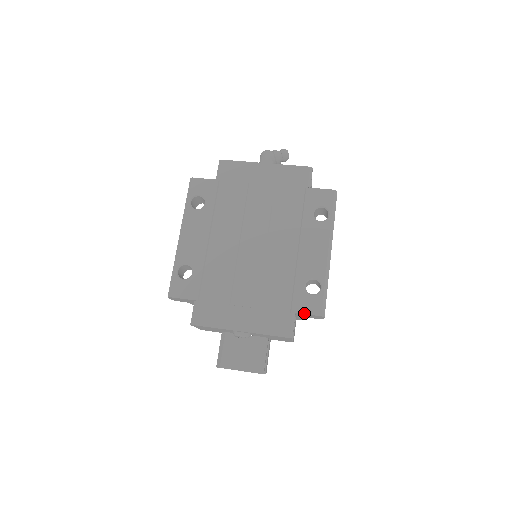
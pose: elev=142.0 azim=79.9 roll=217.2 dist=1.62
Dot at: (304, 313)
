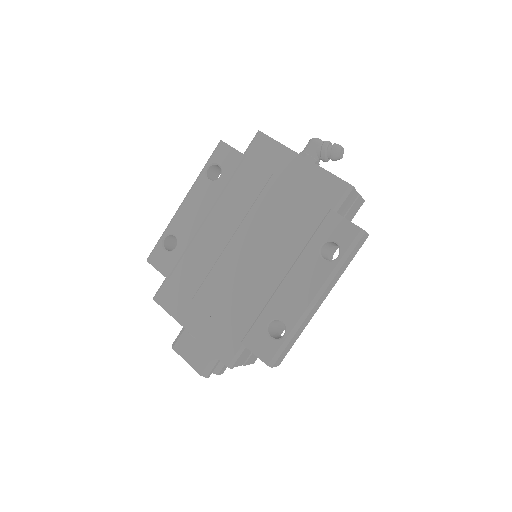
Dot at: (253, 351)
